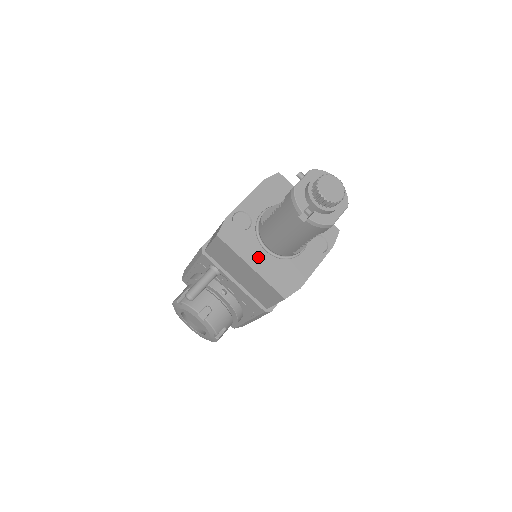
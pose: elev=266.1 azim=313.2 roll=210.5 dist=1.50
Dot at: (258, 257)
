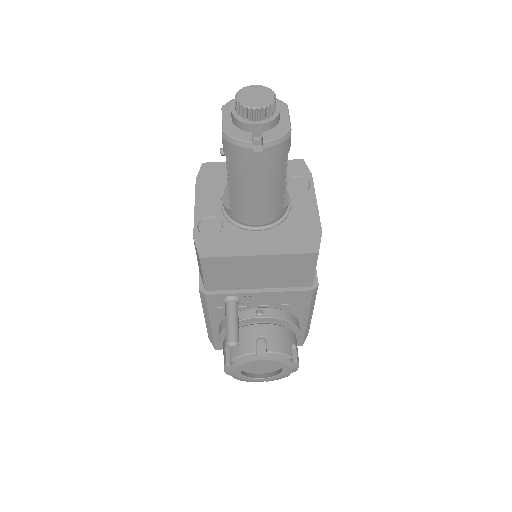
Dot at: (256, 242)
